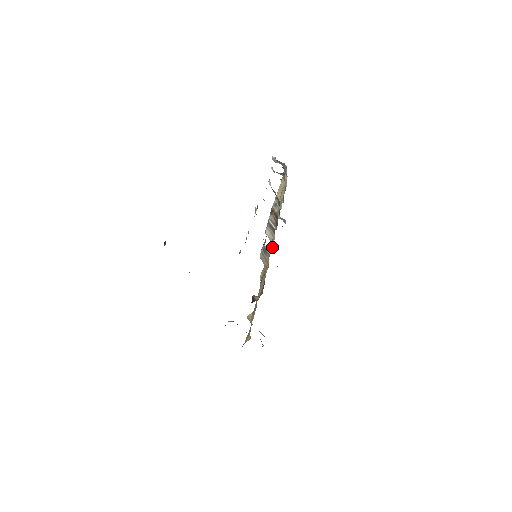
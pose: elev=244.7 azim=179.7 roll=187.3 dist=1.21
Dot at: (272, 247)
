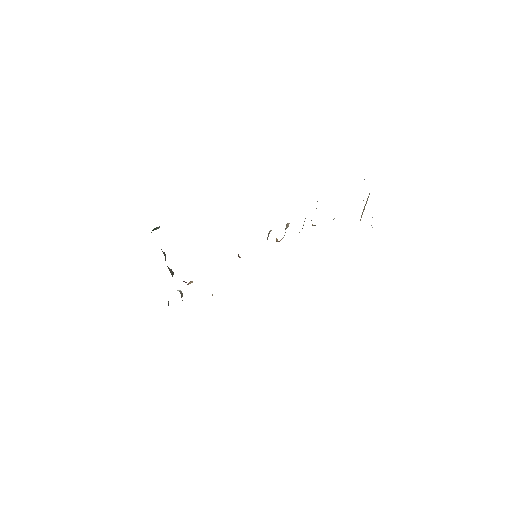
Dot at: occluded
